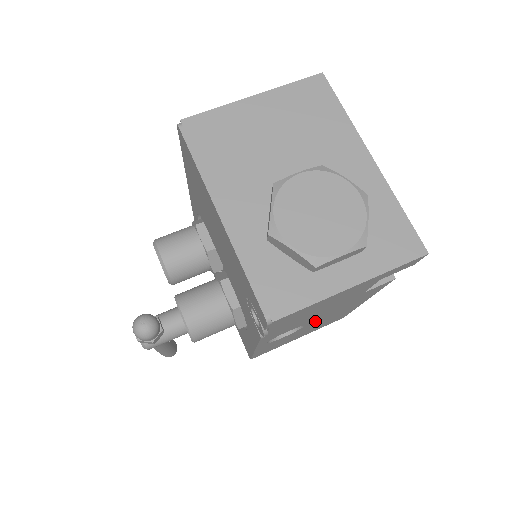
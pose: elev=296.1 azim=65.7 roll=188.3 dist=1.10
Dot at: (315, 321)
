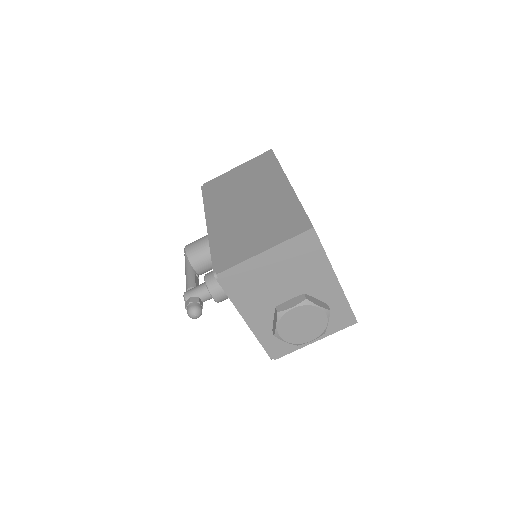
Dot at: occluded
